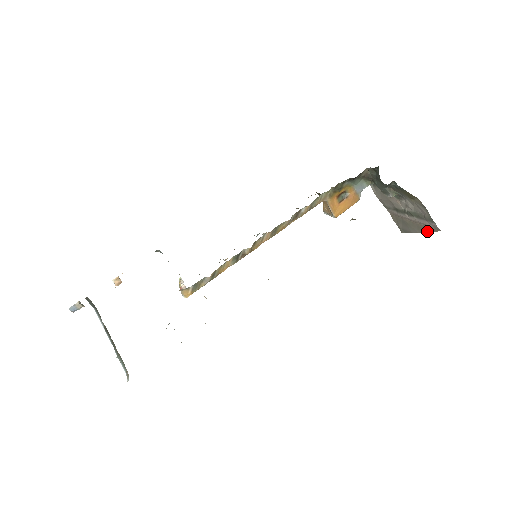
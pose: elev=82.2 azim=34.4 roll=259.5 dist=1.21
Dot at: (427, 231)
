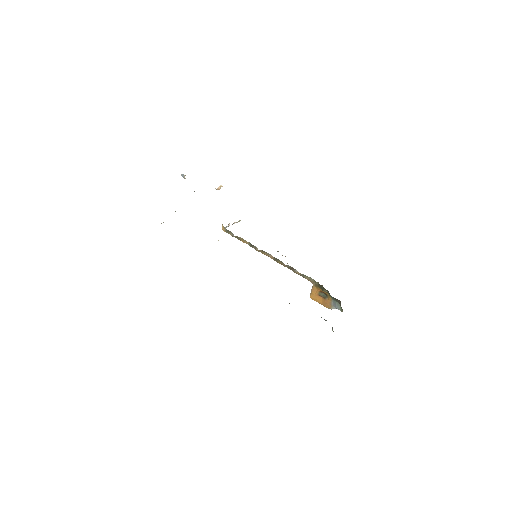
Dot at: occluded
